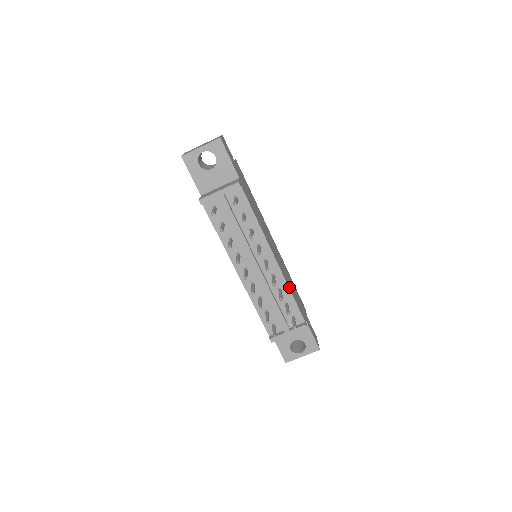
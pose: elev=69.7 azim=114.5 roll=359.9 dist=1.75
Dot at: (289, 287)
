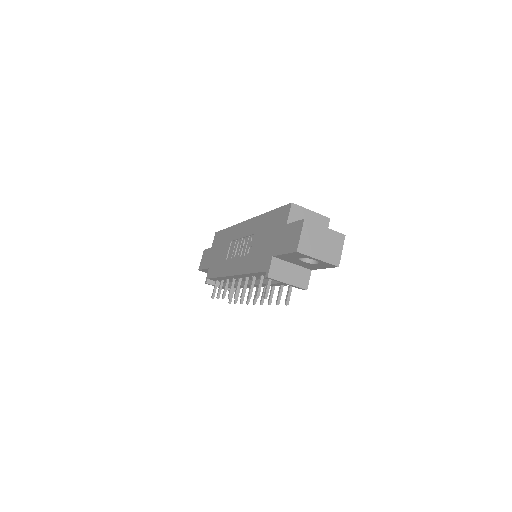
Dot at: occluded
